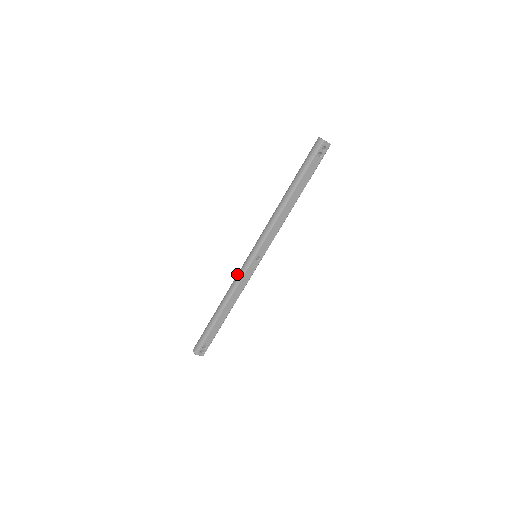
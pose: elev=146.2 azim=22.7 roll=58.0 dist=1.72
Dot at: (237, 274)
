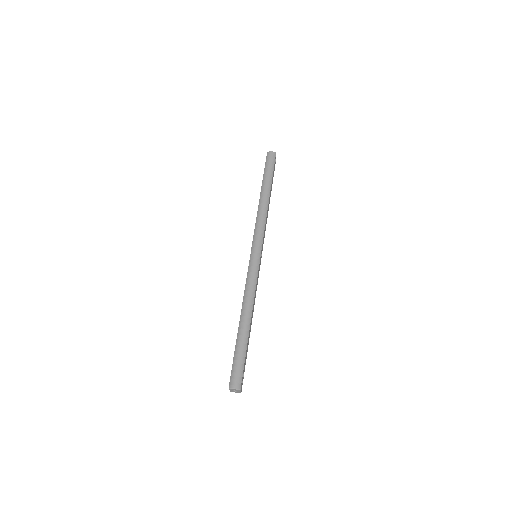
Dot at: (248, 277)
